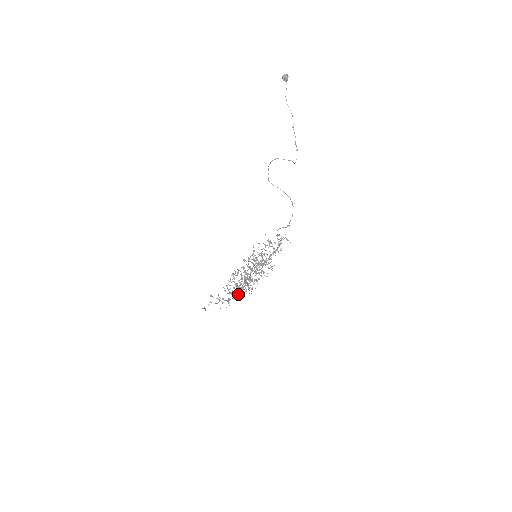
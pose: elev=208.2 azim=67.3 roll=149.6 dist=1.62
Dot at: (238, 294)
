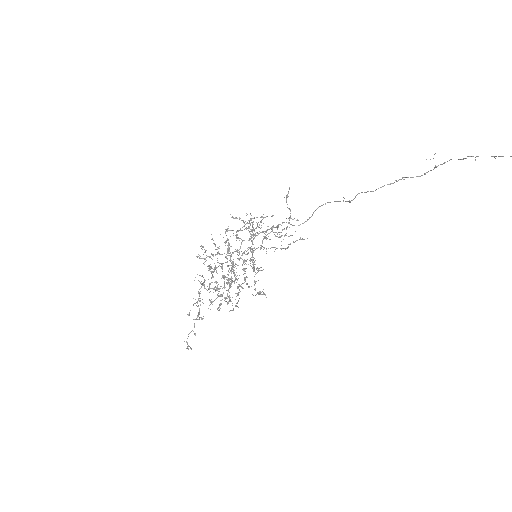
Dot at: (213, 289)
